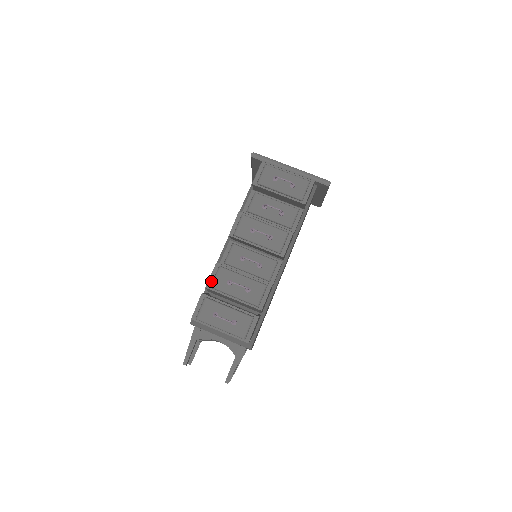
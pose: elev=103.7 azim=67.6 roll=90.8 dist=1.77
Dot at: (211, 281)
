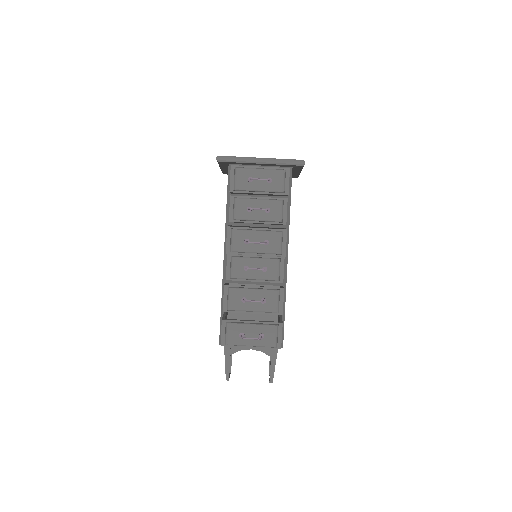
Dot at: (226, 304)
